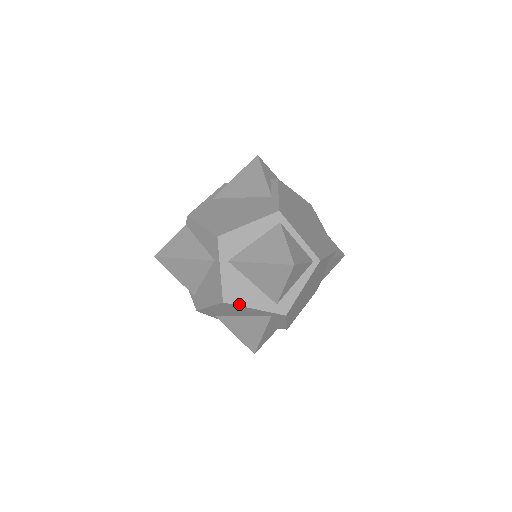
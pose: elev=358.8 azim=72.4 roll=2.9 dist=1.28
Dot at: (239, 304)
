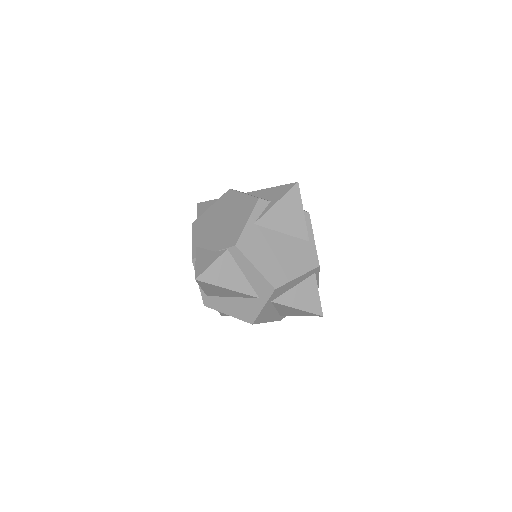
Dot at: (261, 322)
